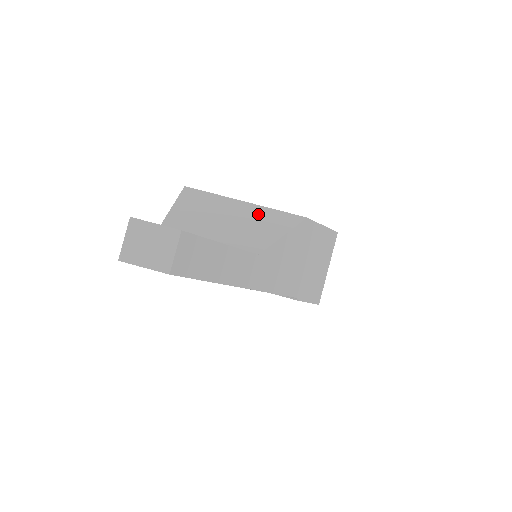
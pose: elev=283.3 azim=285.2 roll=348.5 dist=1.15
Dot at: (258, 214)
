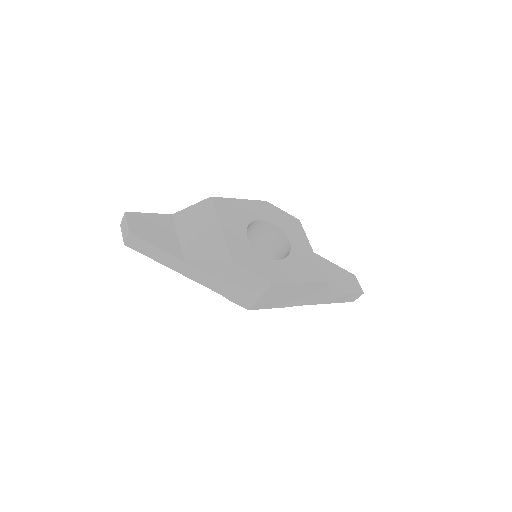
Dot at: (215, 240)
